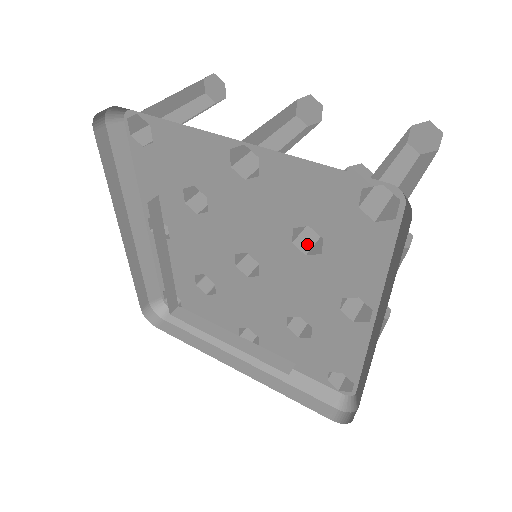
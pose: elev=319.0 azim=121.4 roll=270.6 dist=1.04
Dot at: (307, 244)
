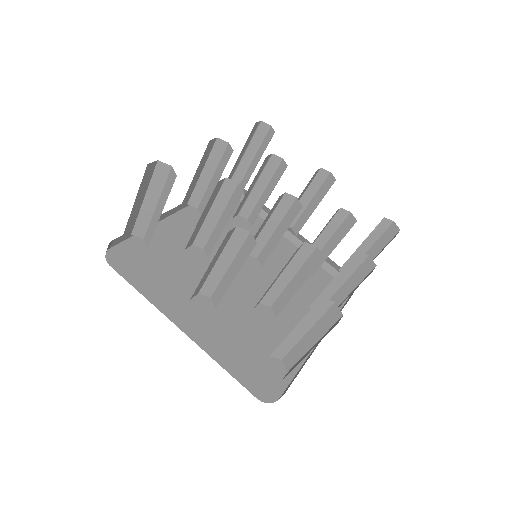
Dot at: (271, 300)
